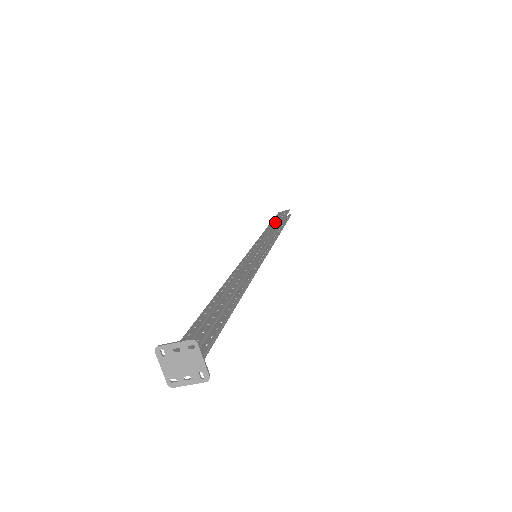
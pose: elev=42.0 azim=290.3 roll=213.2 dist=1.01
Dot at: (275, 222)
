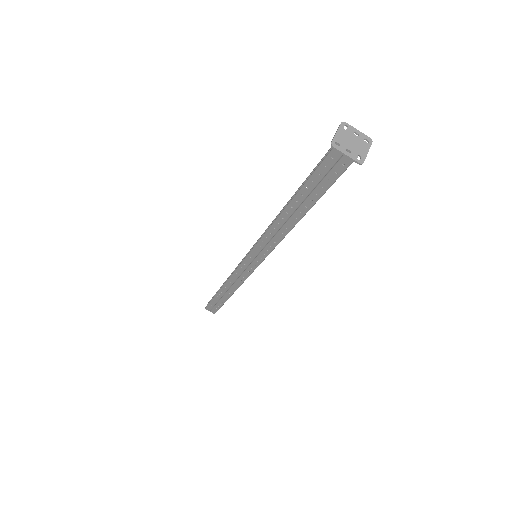
Dot at: occluded
